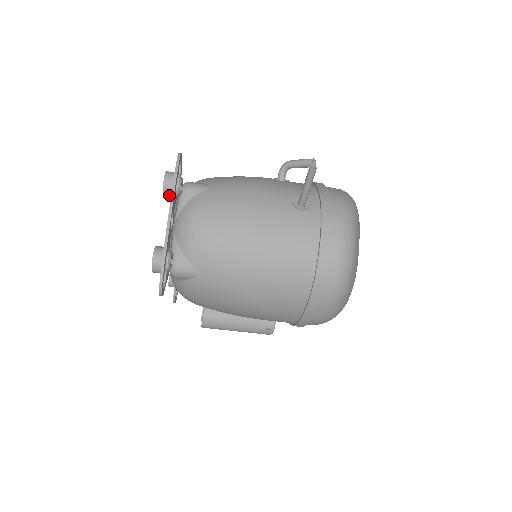
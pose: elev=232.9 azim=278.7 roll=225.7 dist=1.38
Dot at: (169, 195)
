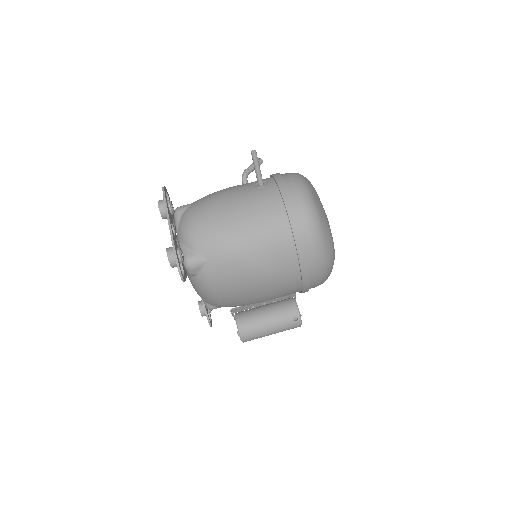
Dot at: (165, 214)
